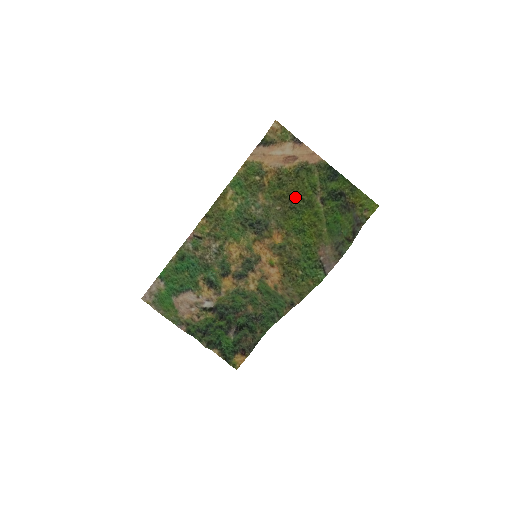
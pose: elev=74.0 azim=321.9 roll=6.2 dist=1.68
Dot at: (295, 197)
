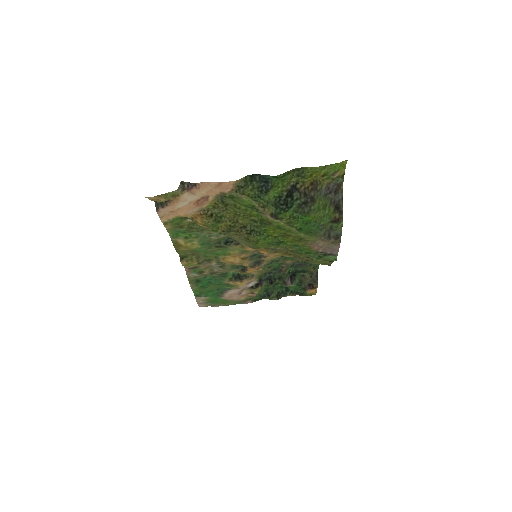
Dot at: (243, 221)
